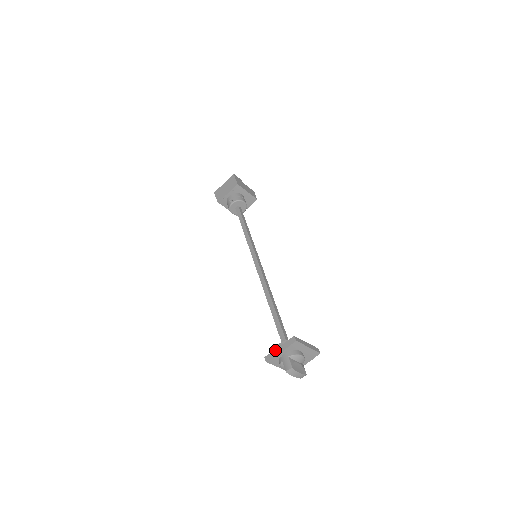
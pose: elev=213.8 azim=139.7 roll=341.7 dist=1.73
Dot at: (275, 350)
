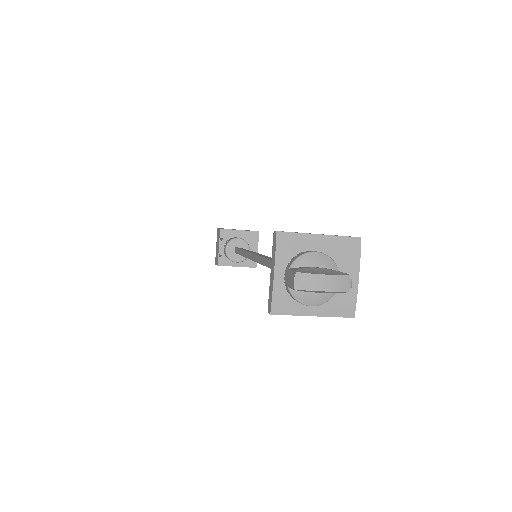
Dot at: occluded
